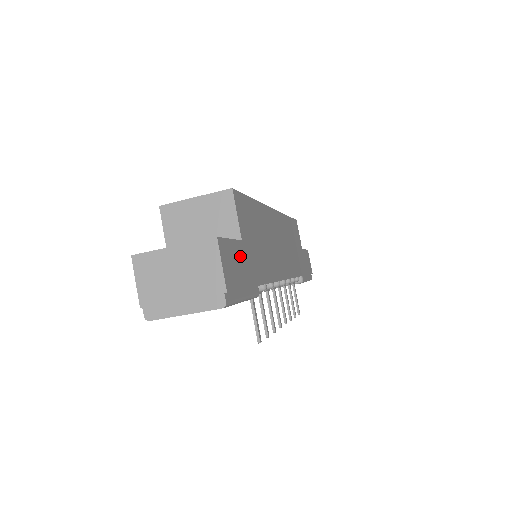
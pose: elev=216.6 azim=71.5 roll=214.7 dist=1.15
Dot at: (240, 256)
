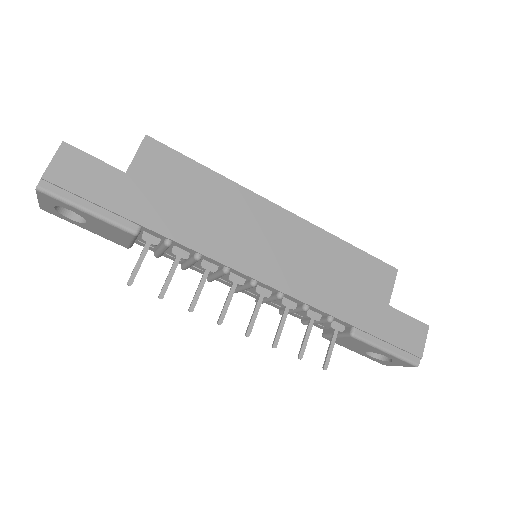
Dot at: (107, 178)
